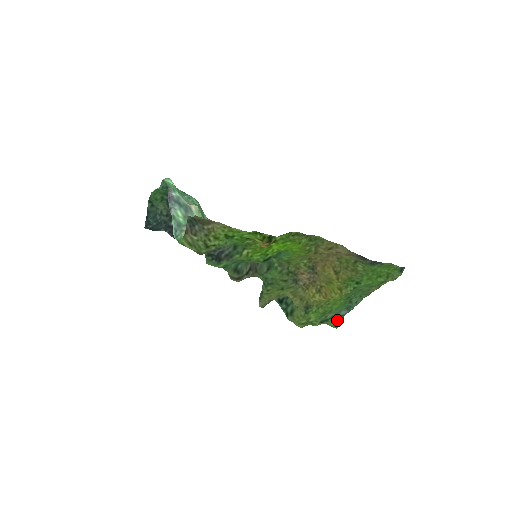
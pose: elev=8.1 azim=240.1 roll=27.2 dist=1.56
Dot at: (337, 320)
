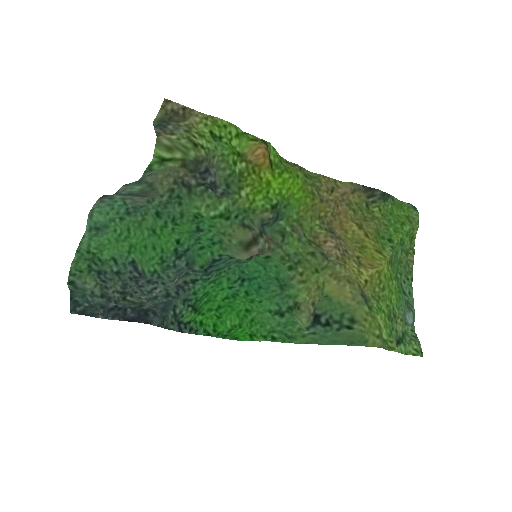
Dot at: (412, 339)
